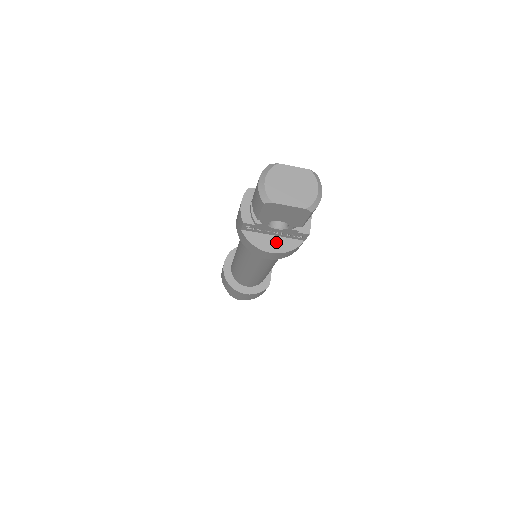
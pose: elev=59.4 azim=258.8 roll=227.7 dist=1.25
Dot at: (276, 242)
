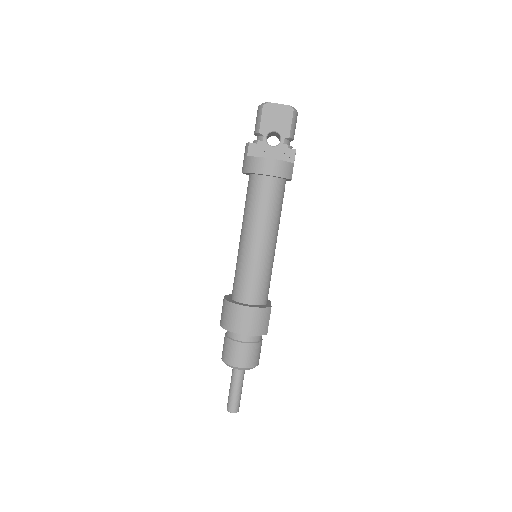
Dot at: occluded
